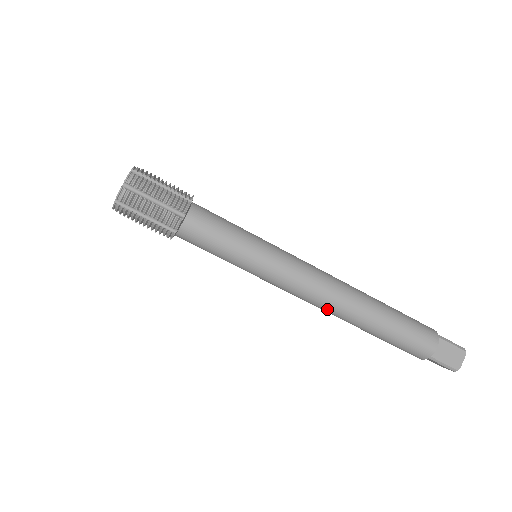
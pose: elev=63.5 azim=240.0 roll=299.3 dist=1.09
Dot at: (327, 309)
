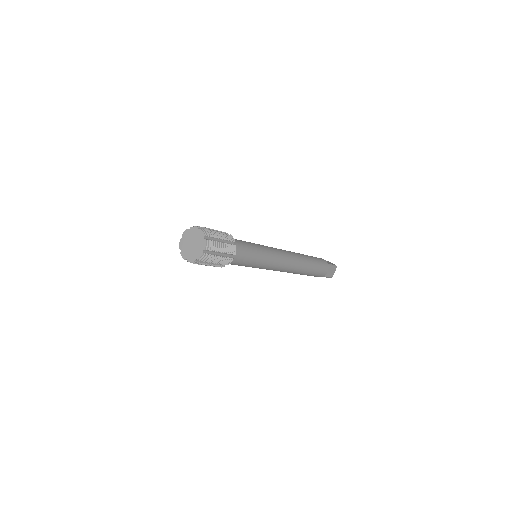
Dot at: occluded
